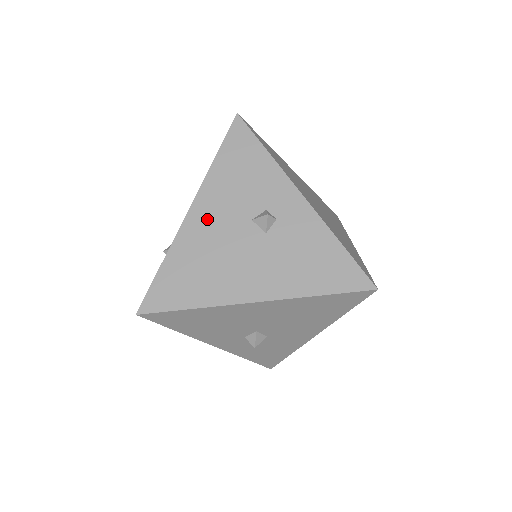
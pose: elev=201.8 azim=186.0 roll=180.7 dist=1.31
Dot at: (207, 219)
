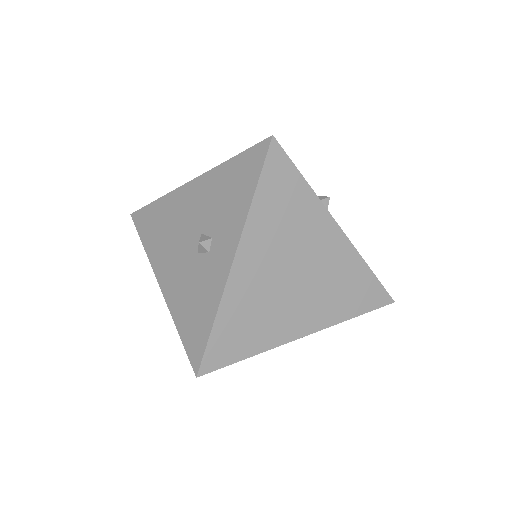
Dot at: (190, 200)
